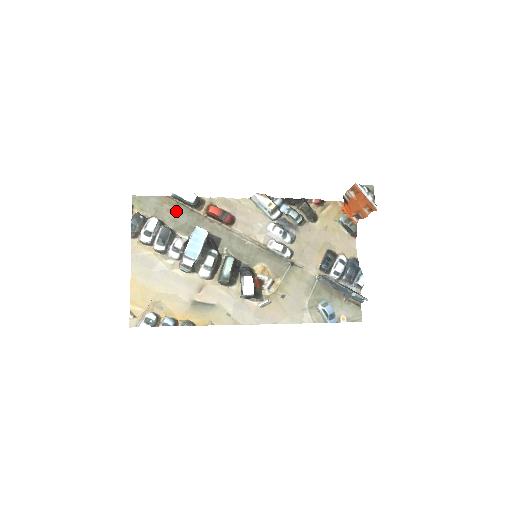
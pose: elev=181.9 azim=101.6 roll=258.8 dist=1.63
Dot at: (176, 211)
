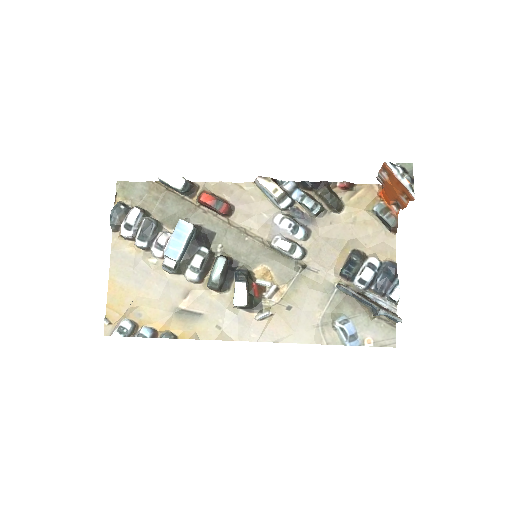
Dot at: (164, 199)
